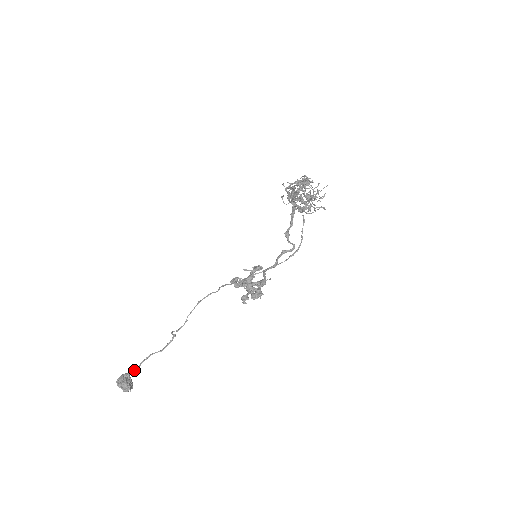
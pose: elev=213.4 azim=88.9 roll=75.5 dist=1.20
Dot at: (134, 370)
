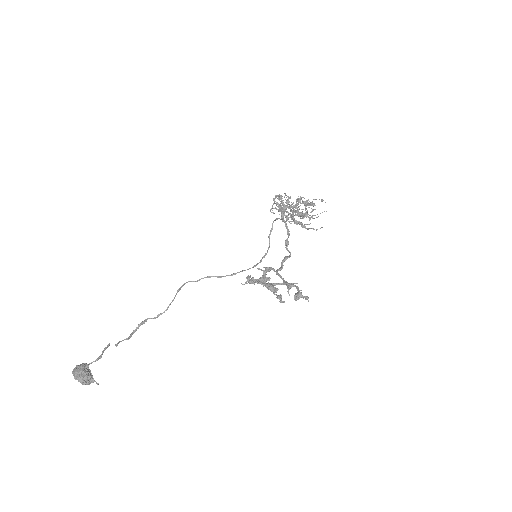
Dot at: (97, 360)
